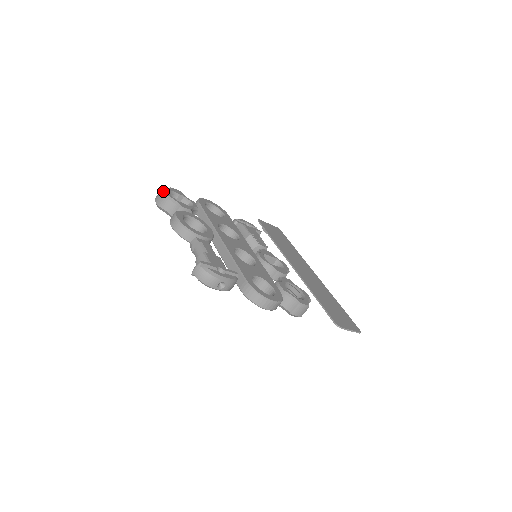
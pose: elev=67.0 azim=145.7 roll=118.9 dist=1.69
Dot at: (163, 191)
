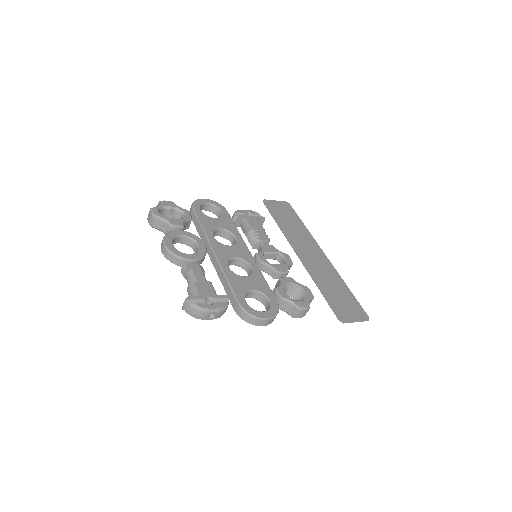
Dot at: (152, 211)
